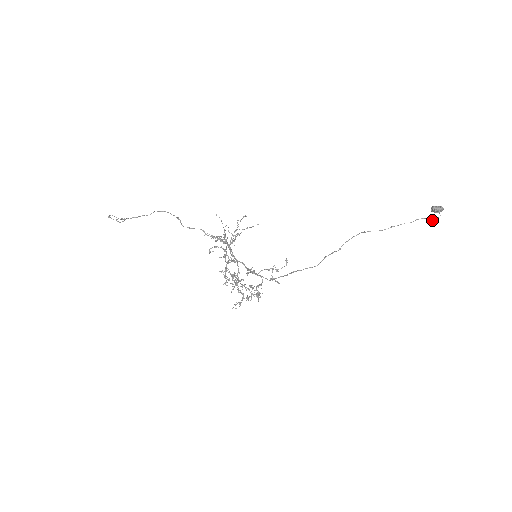
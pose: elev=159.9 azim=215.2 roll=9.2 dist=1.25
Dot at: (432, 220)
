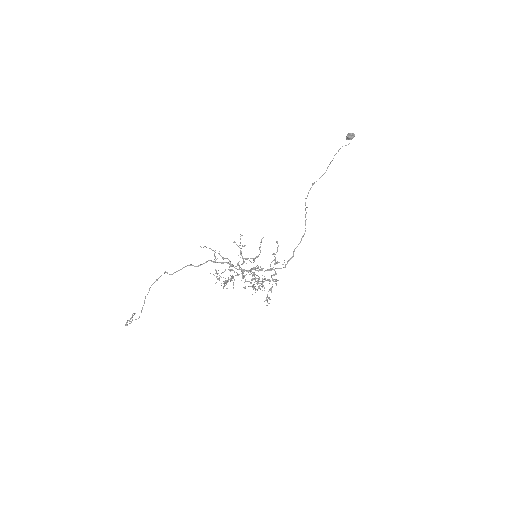
Dot at: occluded
